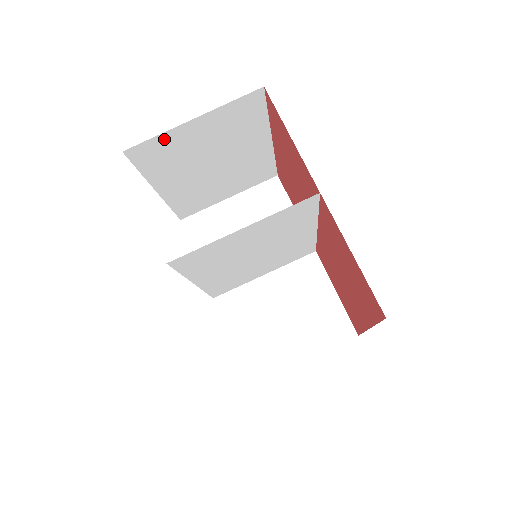
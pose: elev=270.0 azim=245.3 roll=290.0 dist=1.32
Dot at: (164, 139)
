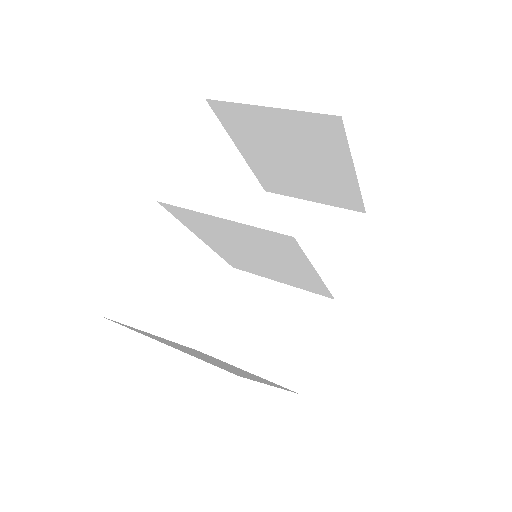
Dot at: (242, 109)
